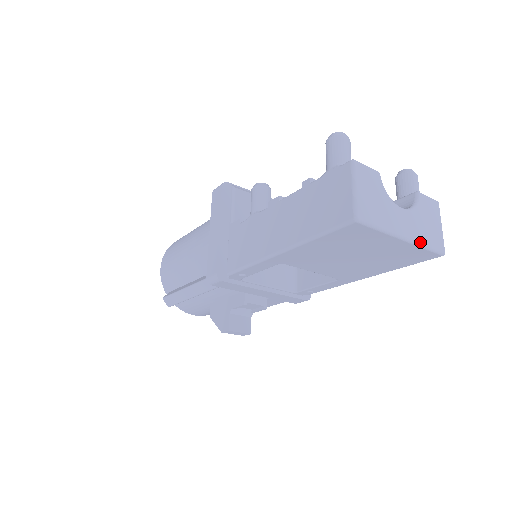
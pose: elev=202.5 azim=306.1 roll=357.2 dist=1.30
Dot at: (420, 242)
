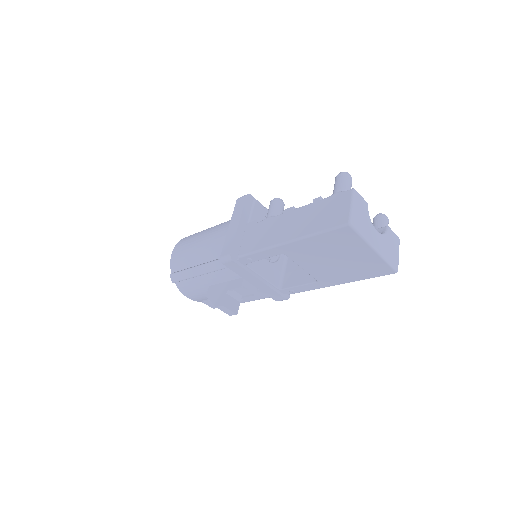
Dot at: (384, 256)
